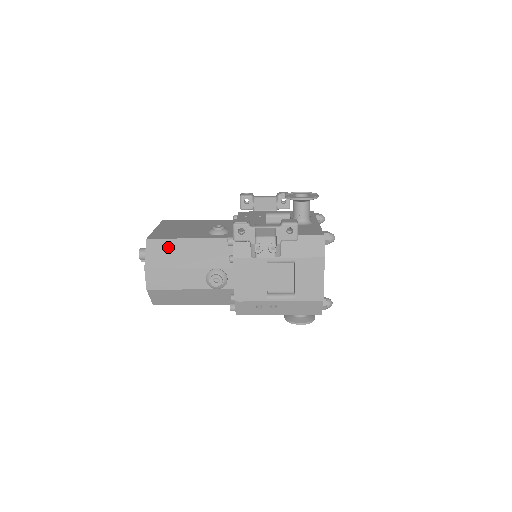
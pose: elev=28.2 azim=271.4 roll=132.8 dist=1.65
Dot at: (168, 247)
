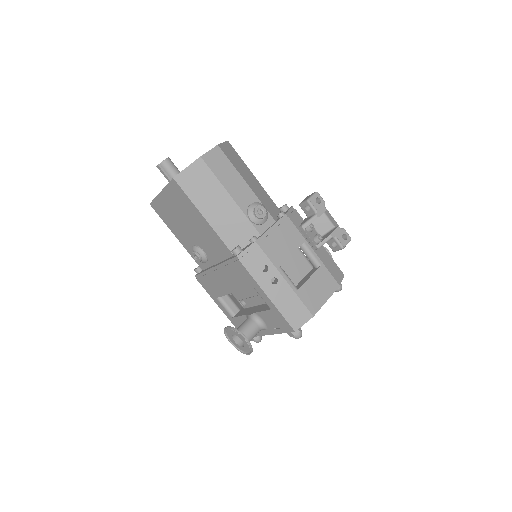
Dot at: (240, 161)
